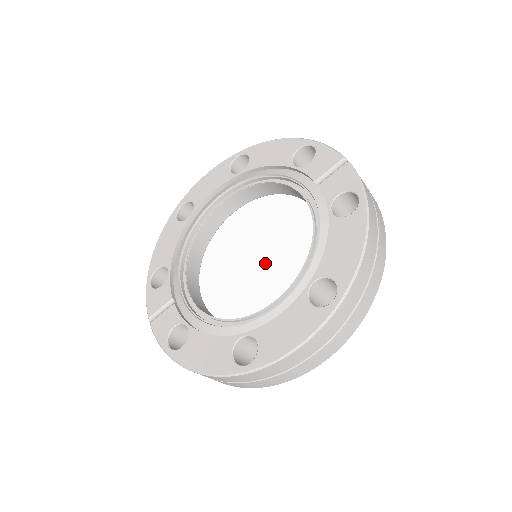
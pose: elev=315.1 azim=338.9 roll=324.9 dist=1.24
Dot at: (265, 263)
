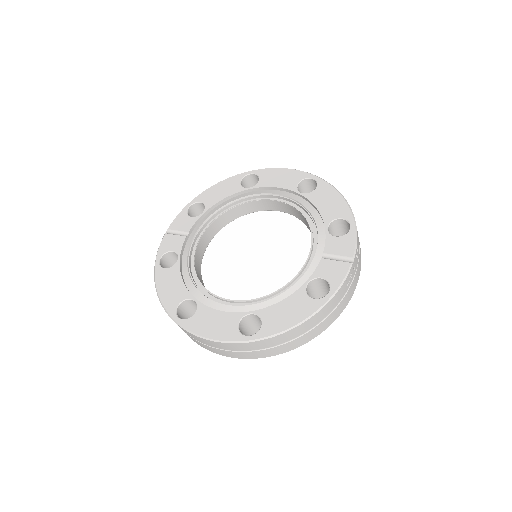
Dot at: (257, 265)
